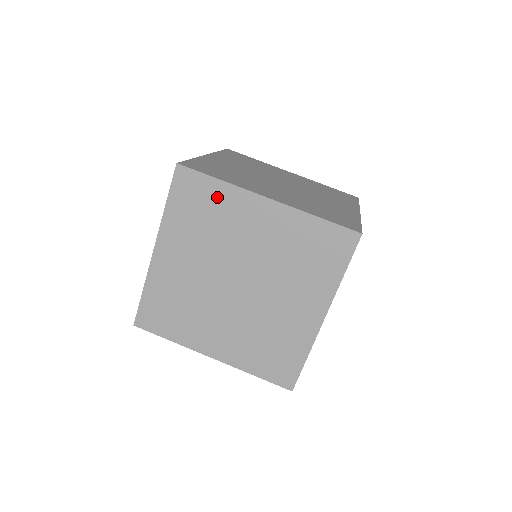
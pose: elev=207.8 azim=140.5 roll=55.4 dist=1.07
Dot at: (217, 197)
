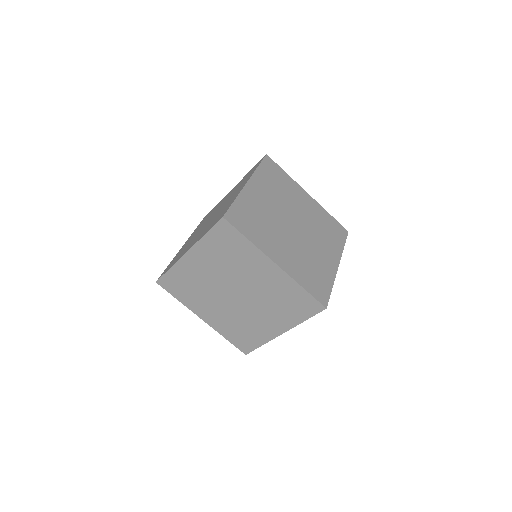
Dot at: (285, 179)
